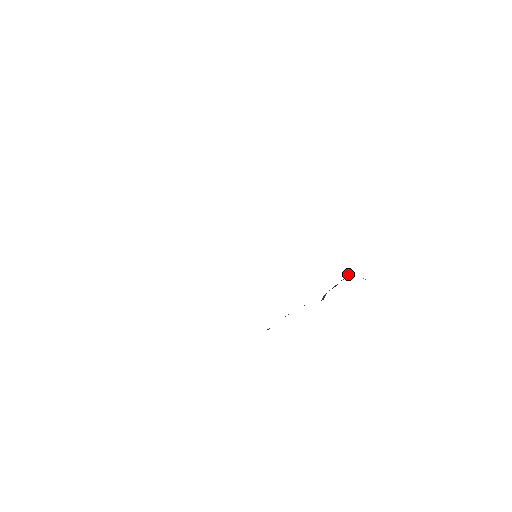
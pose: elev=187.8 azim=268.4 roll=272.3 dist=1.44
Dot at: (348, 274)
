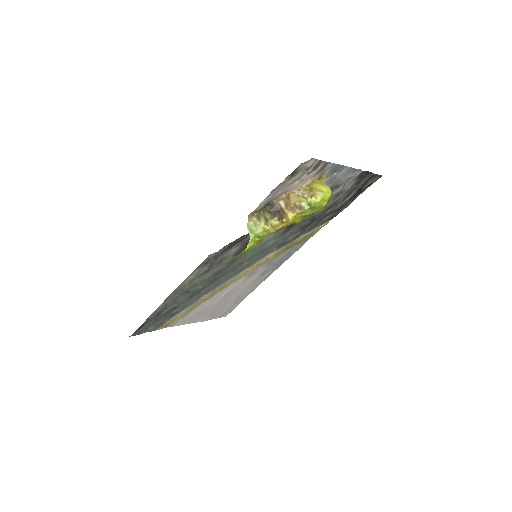
Dot at: occluded
